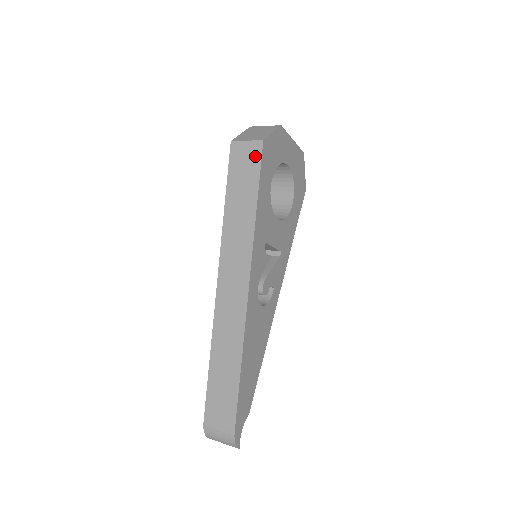
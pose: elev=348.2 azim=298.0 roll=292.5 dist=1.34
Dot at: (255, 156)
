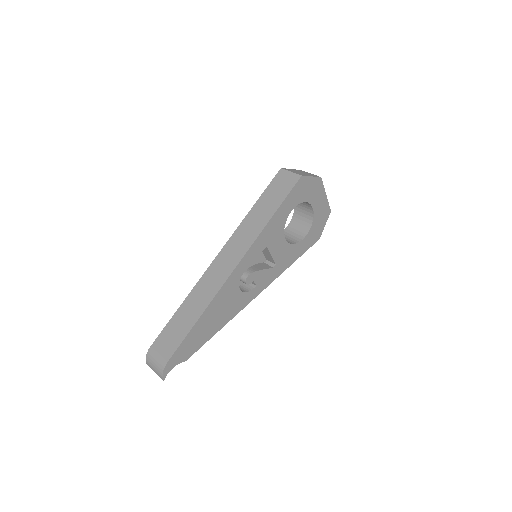
Dot at: (291, 183)
